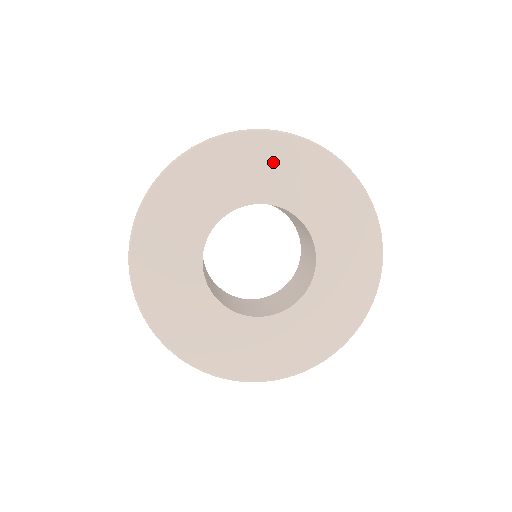
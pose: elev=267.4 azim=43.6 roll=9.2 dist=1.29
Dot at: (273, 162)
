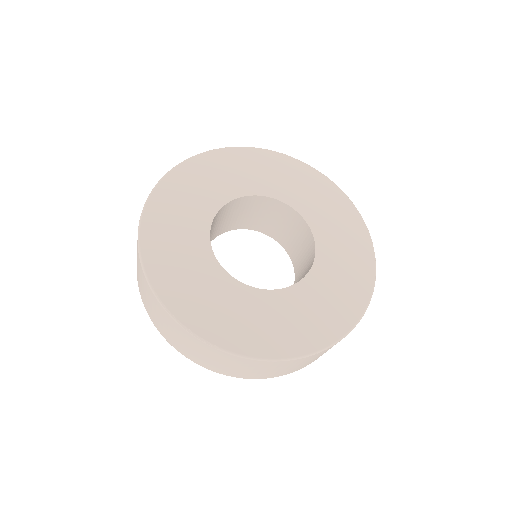
Dot at: (301, 181)
